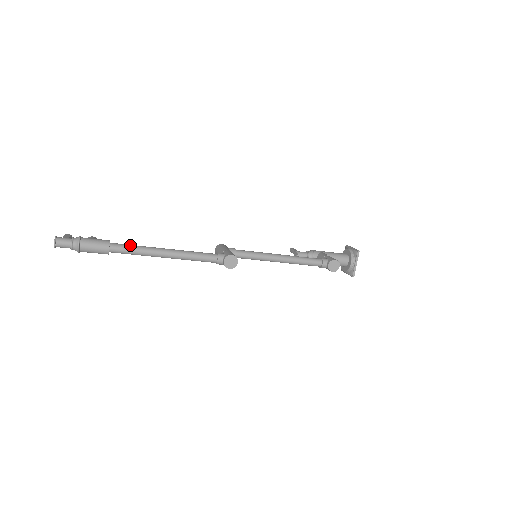
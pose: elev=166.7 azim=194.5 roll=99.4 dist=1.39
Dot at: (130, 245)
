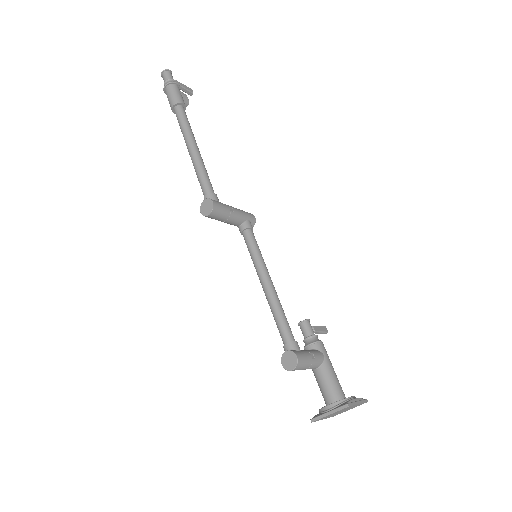
Dot at: (186, 119)
